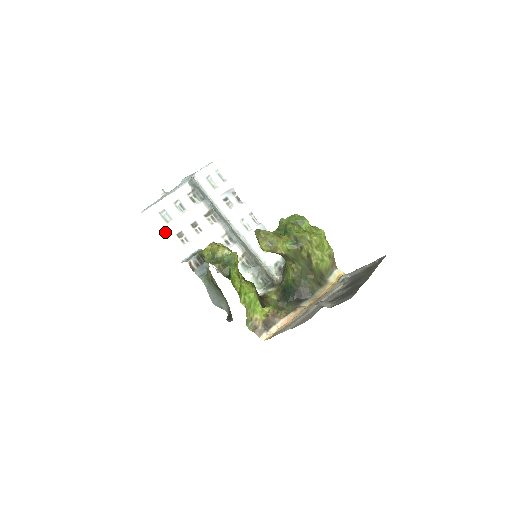
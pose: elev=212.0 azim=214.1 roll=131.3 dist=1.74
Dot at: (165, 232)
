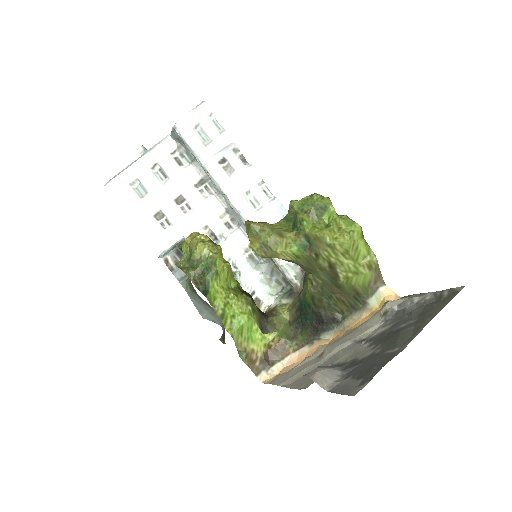
Dot at: (137, 212)
